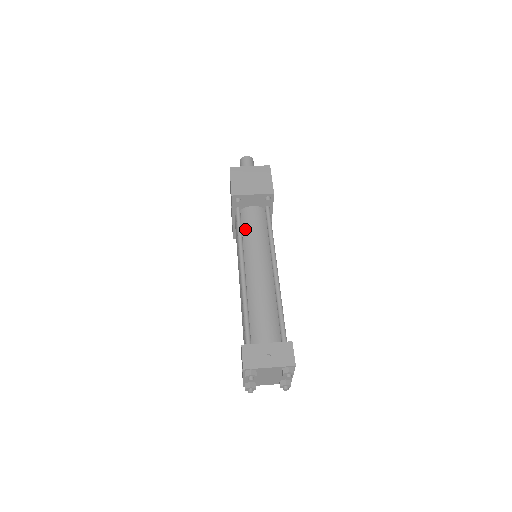
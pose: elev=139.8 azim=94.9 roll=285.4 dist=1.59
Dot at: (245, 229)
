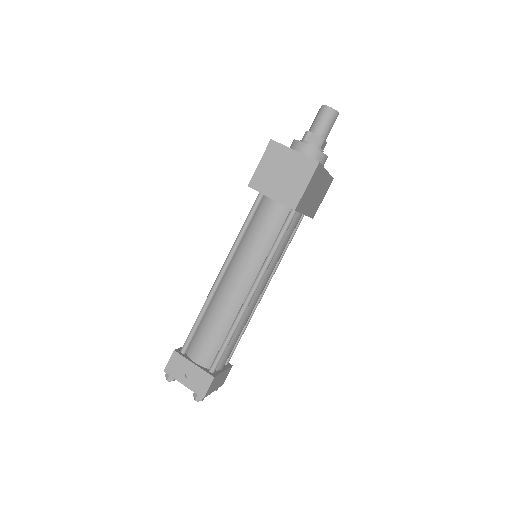
Dot at: (252, 227)
